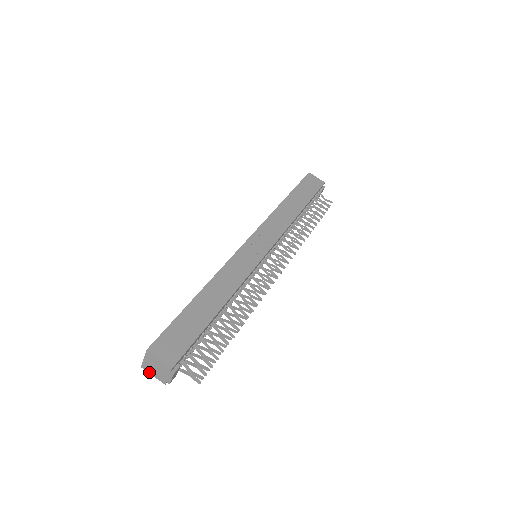
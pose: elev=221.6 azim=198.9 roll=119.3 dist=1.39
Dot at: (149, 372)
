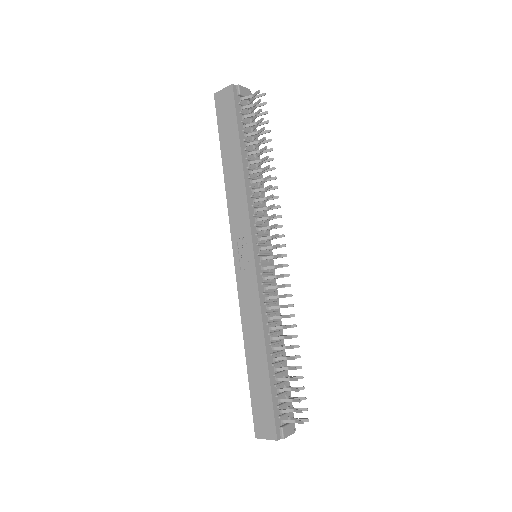
Dot at: occluded
